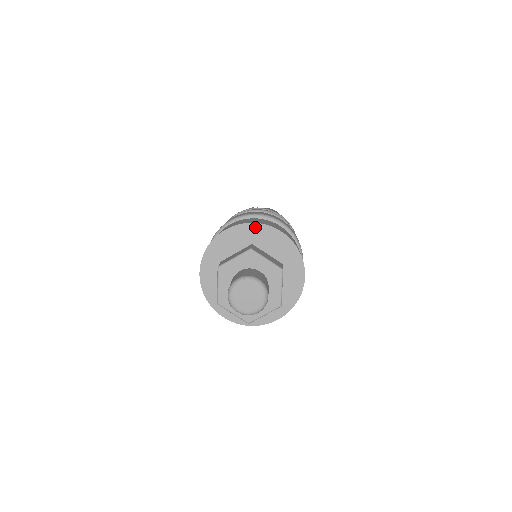
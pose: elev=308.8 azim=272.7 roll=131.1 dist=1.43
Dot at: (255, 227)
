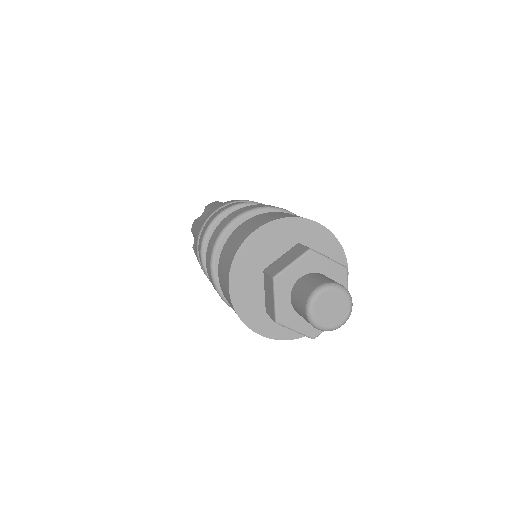
Dot at: (290, 222)
